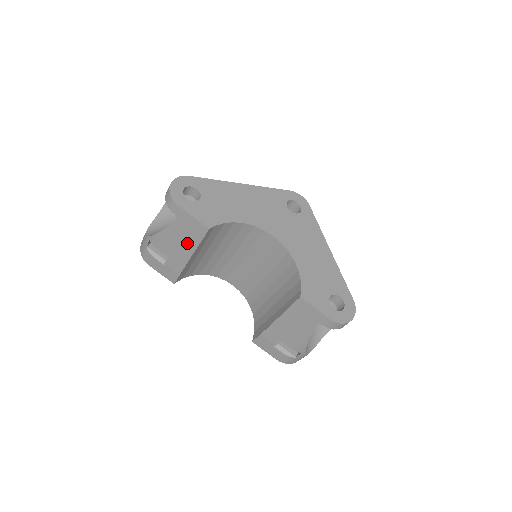
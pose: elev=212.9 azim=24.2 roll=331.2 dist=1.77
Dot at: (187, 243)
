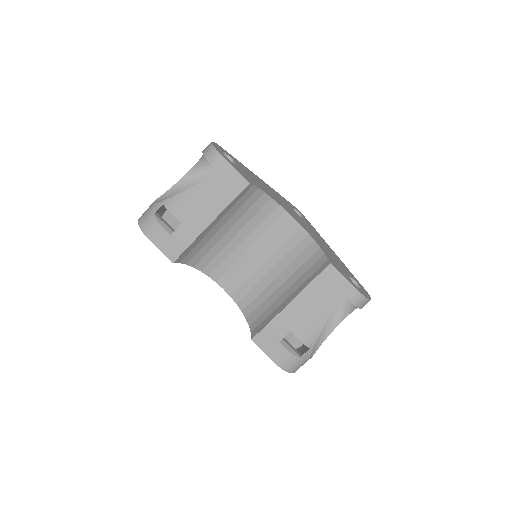
Dot at: (215, 203)
